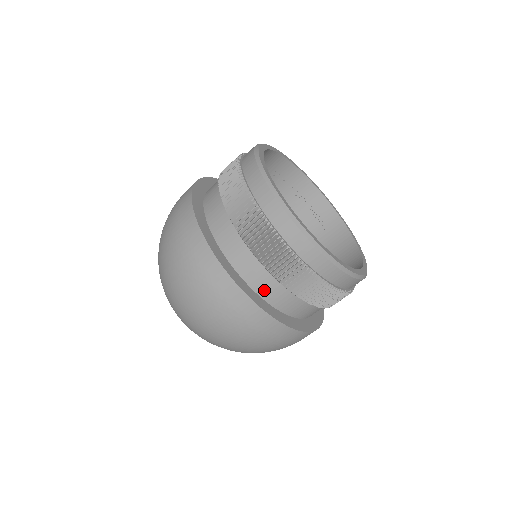
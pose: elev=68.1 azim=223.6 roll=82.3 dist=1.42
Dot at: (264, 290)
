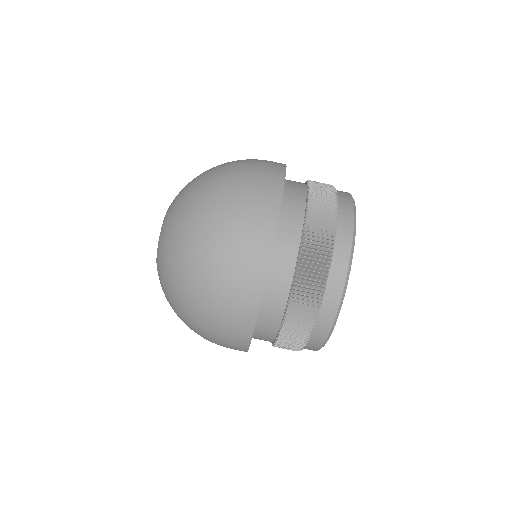
Dot at: (270, 297)
